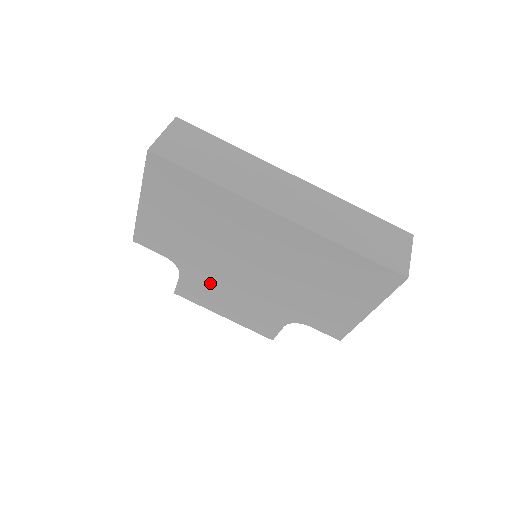
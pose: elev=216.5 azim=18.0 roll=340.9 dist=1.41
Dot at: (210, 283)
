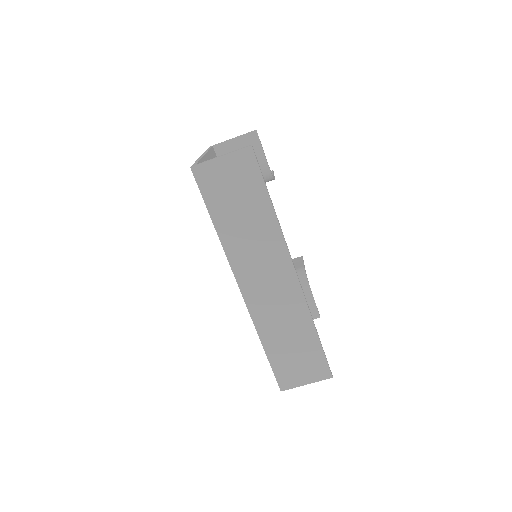
Dot at: occluded
